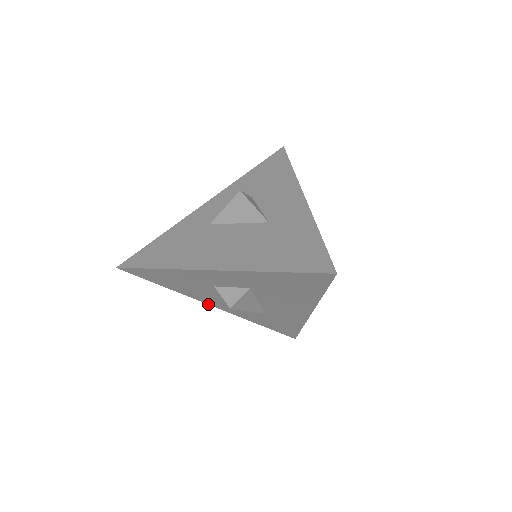
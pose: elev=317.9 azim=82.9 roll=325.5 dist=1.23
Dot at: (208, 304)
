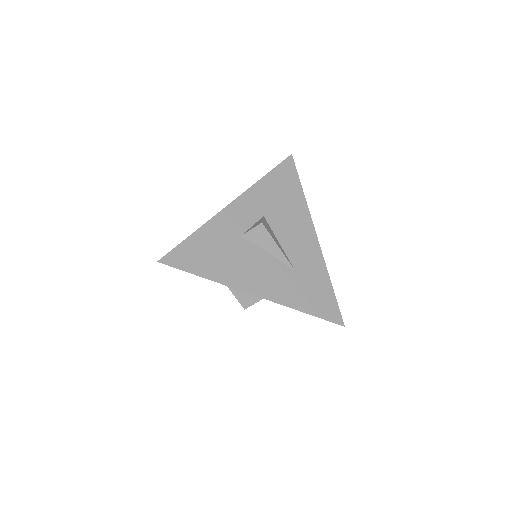
Dot at: (249, 293)
